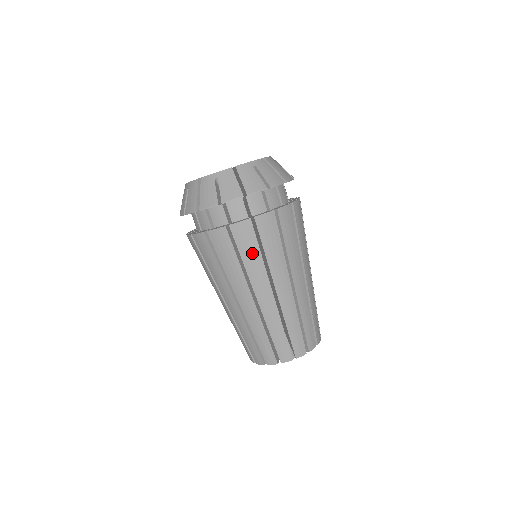
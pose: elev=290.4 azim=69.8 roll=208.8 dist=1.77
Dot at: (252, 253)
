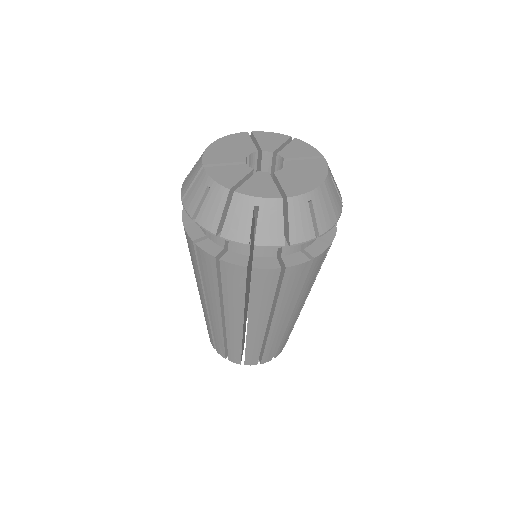
Dot at: (210, 279)
